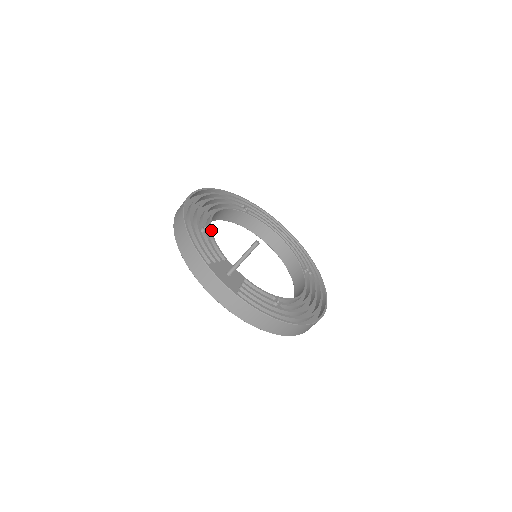
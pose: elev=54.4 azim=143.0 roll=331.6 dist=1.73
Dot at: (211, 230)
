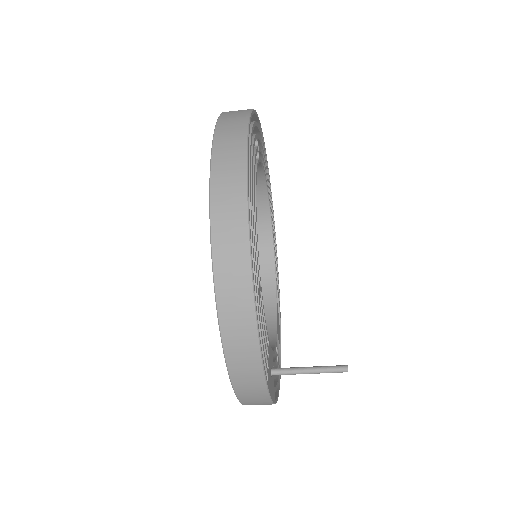
Dot at: occluded
